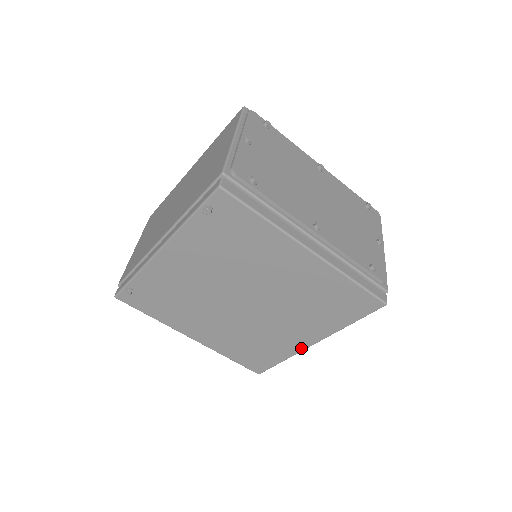
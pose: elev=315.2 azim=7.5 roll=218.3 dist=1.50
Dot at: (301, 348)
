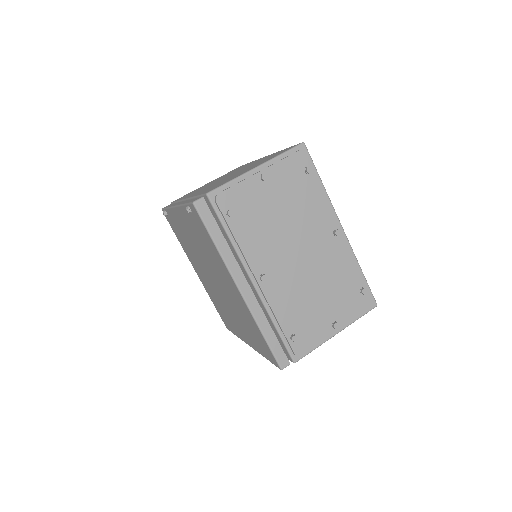
Dot at: (244, 340)
